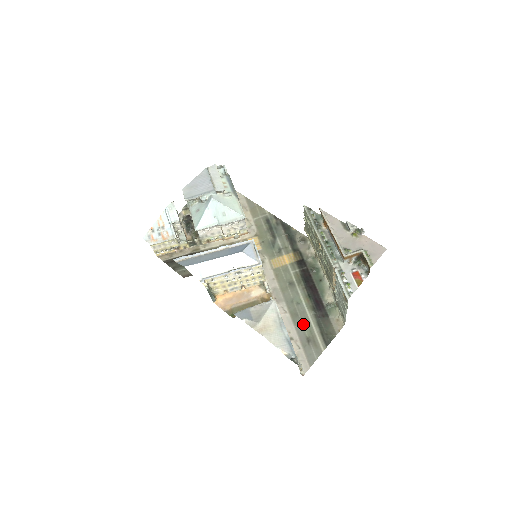
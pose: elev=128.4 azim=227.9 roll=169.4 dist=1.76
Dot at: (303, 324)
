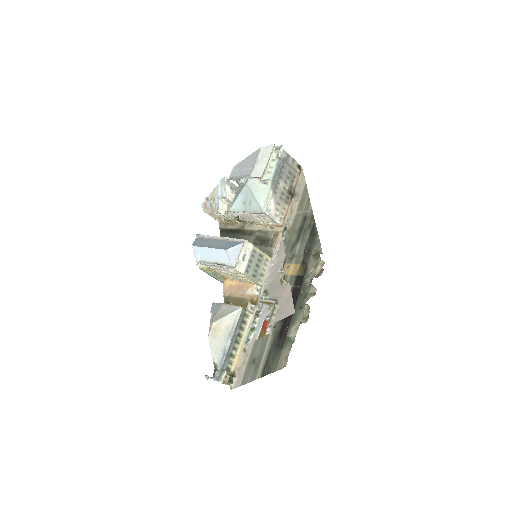
Dot at: (261, 343)
